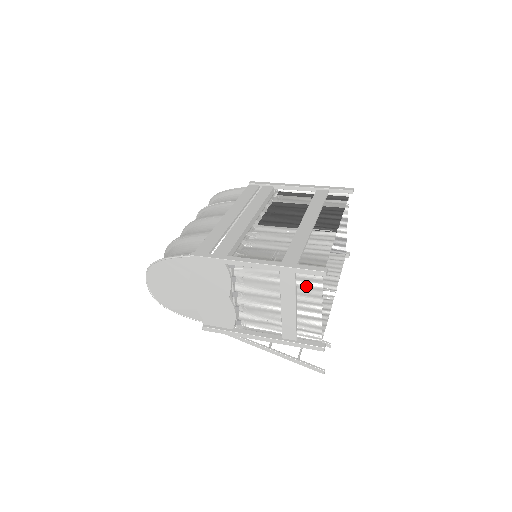
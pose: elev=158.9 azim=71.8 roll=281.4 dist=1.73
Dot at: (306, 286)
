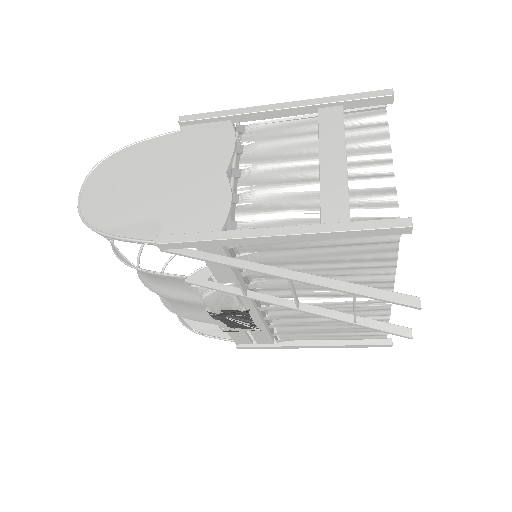
Dot at: (361, 129)
